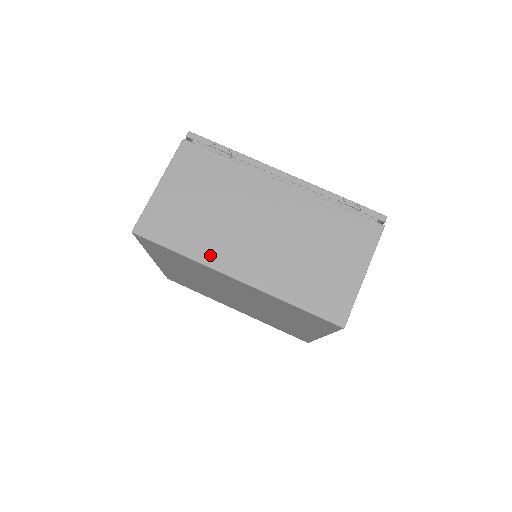
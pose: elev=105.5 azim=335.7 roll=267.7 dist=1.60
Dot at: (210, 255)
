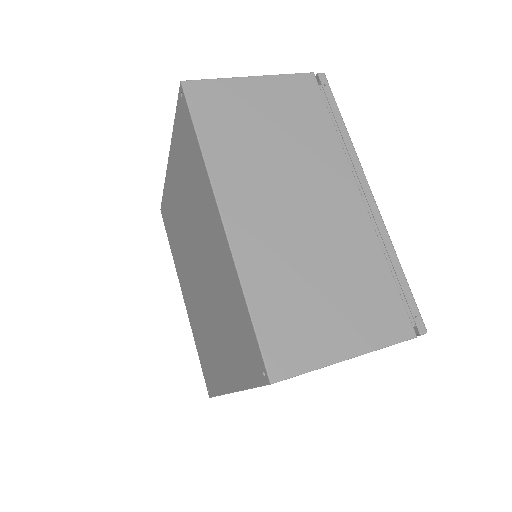
Dot at: occluded
